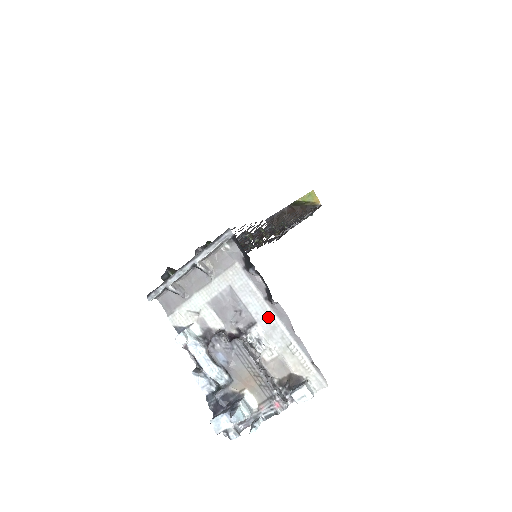
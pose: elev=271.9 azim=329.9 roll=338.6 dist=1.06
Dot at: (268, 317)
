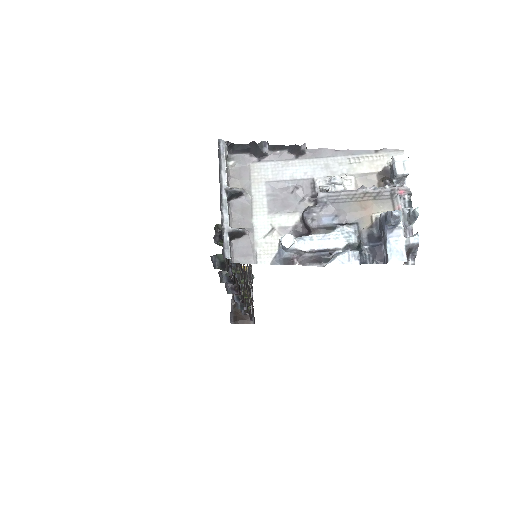
Dot at: (314, 165)
